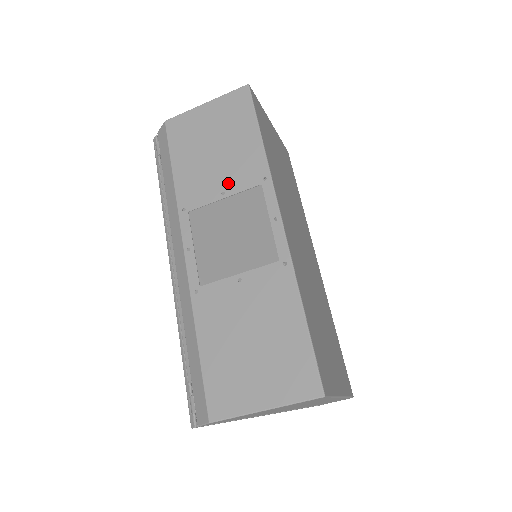
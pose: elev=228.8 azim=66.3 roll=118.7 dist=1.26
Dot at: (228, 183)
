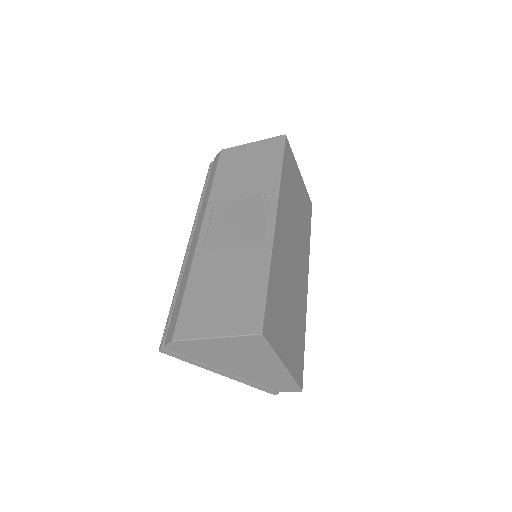
Dot at: (248, 191)
